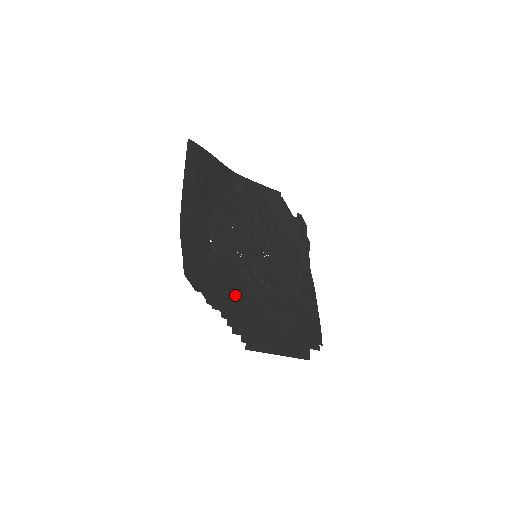
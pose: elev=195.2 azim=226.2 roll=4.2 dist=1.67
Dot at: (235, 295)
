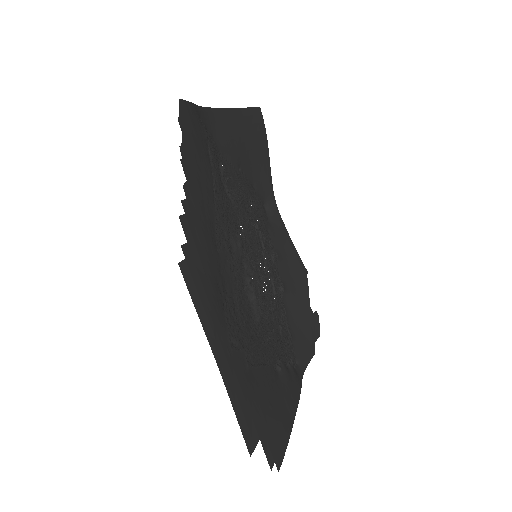
Dot at: (213, 218)
